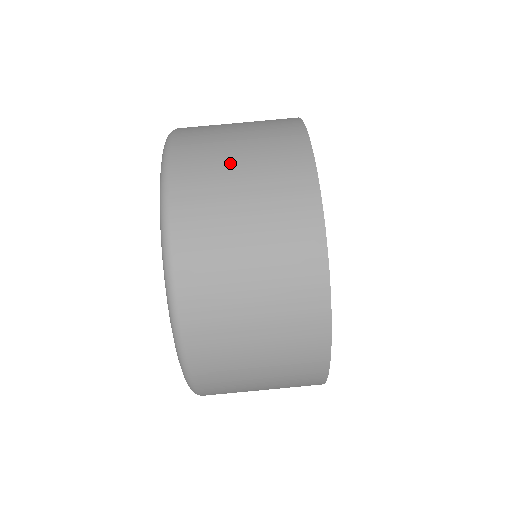
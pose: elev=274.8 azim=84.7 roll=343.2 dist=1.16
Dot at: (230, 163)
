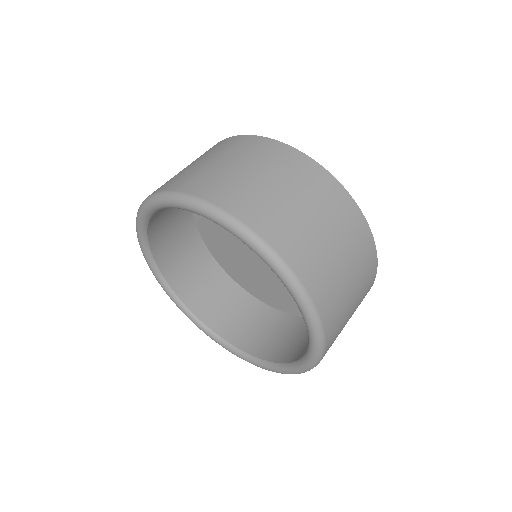
Dot at: occluded
